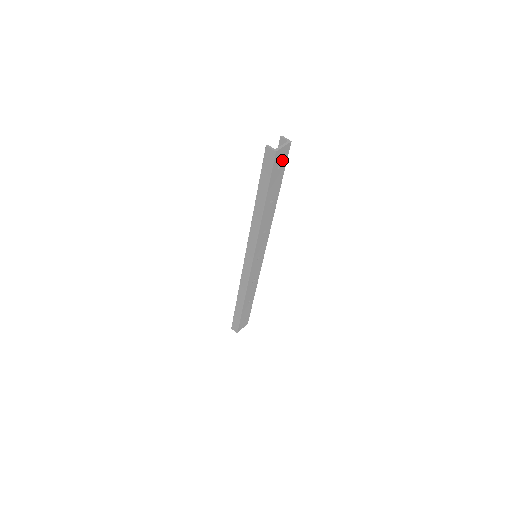
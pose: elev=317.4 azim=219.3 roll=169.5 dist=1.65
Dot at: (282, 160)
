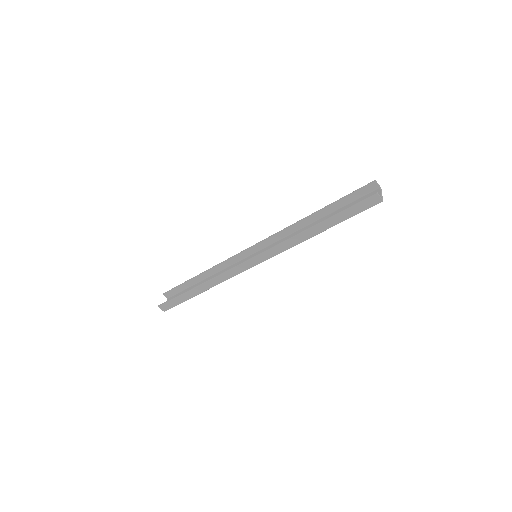
Dot at: occluded
